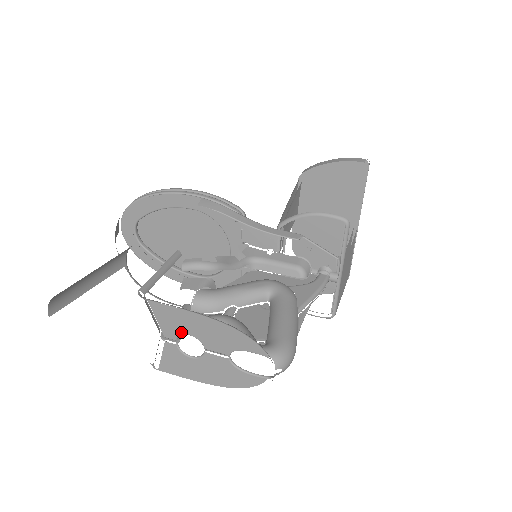
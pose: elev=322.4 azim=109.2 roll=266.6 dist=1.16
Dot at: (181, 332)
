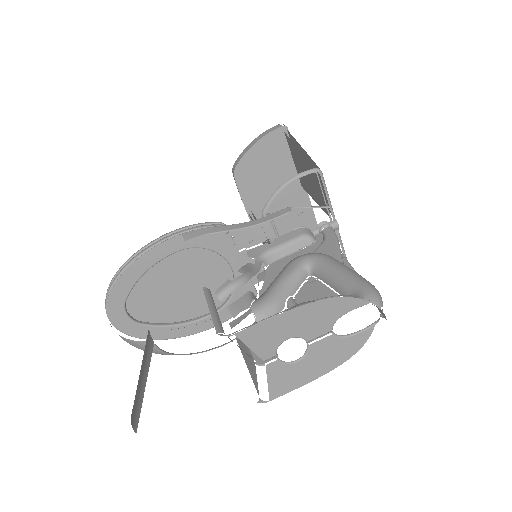
Dot at: (279, 342)
